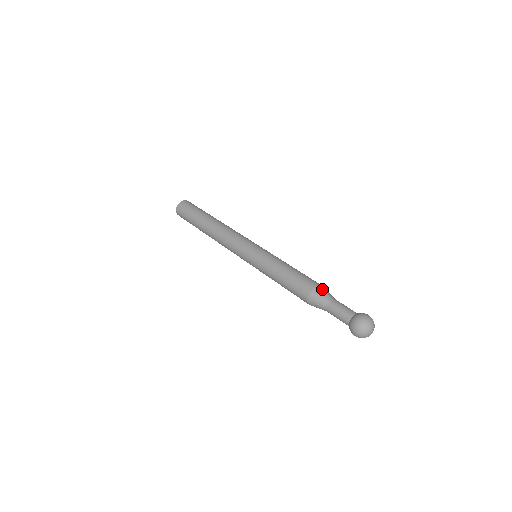
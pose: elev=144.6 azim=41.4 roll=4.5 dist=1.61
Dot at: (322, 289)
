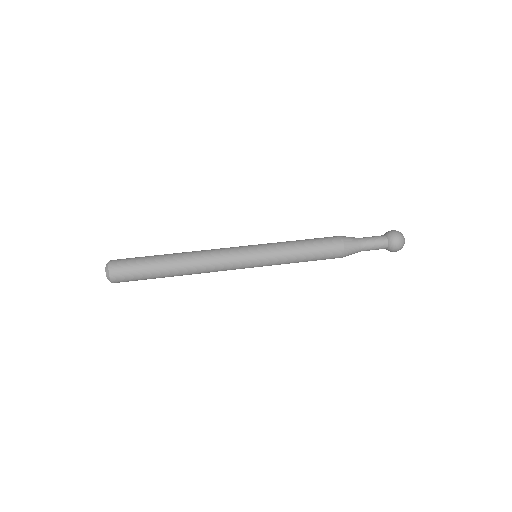
Dot at: (349, 245)
